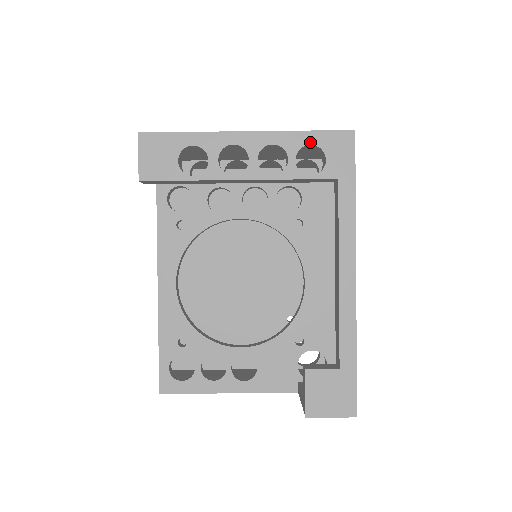
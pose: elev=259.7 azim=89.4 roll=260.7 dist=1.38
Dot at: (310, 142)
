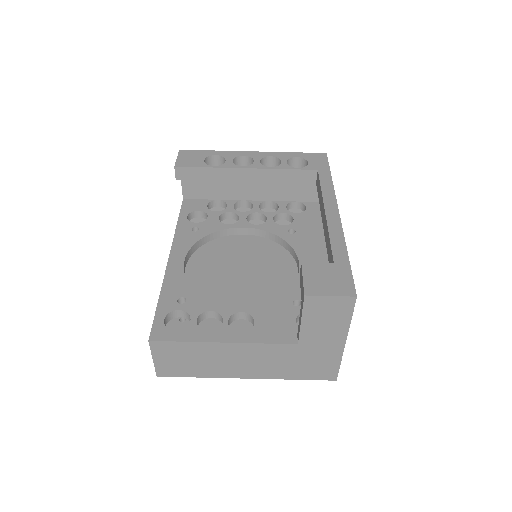
Dot at: (296, 156)
